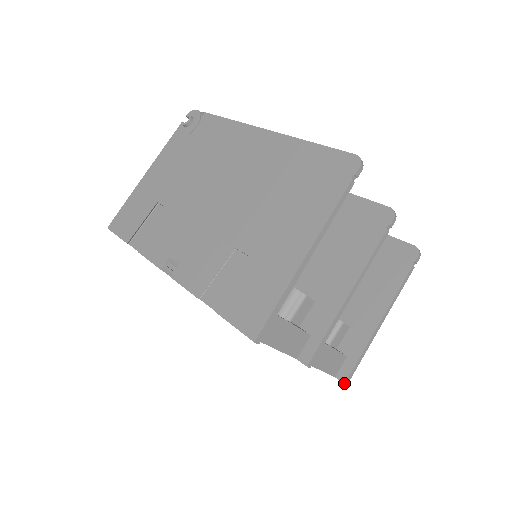
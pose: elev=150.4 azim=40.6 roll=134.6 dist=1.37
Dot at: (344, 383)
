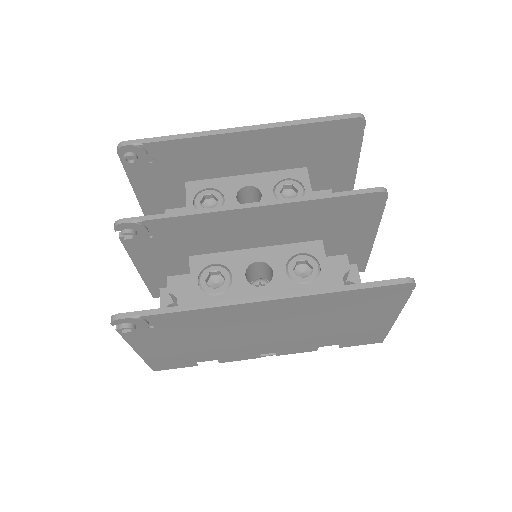
Dot at: occluded
